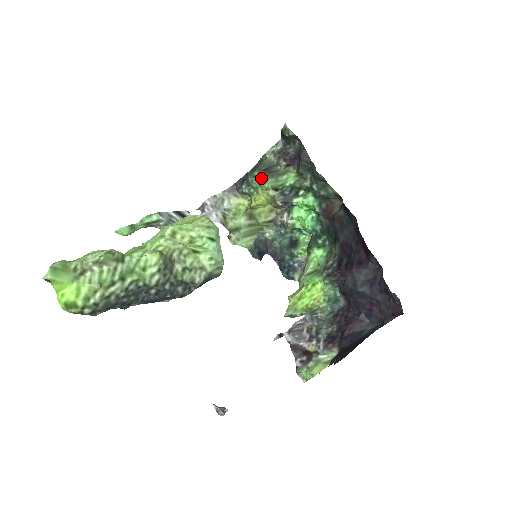
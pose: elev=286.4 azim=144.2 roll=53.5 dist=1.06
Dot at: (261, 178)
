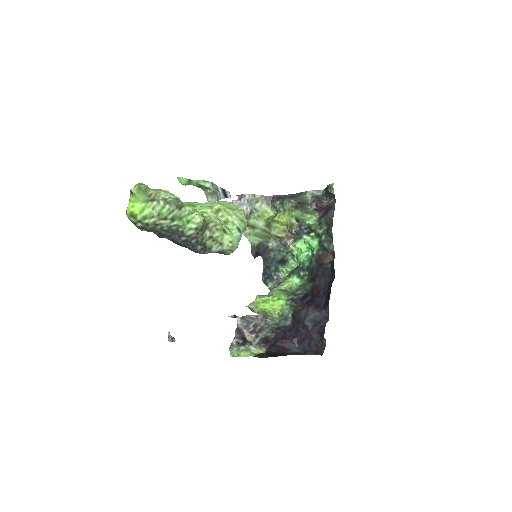
Dot at: (293, 206)
